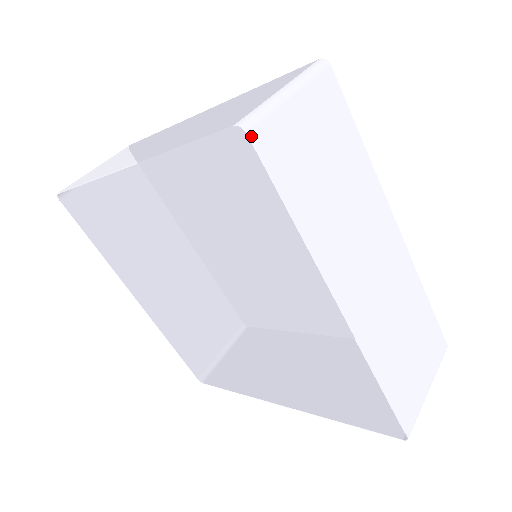
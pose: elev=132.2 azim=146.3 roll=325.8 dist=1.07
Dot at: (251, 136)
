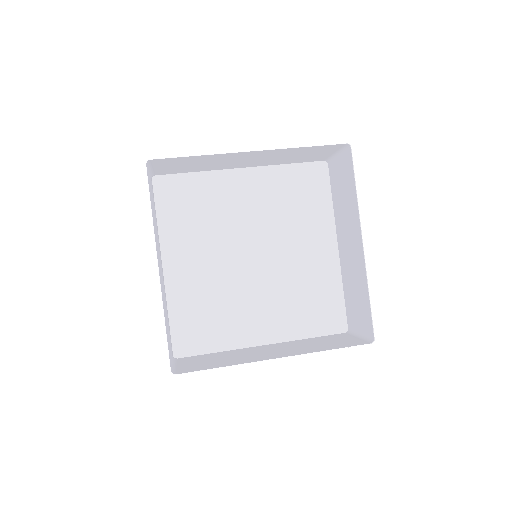
Dot at: (351, 150)
